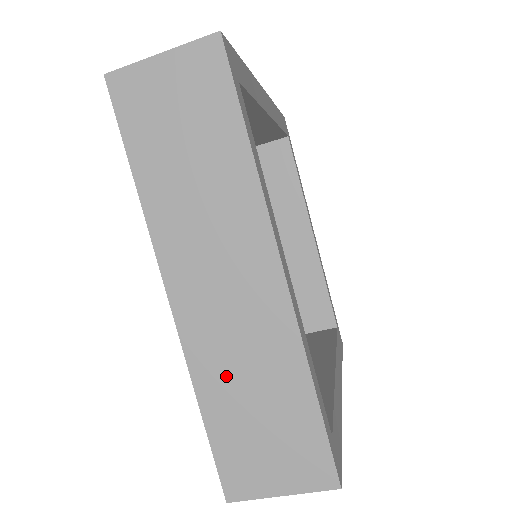
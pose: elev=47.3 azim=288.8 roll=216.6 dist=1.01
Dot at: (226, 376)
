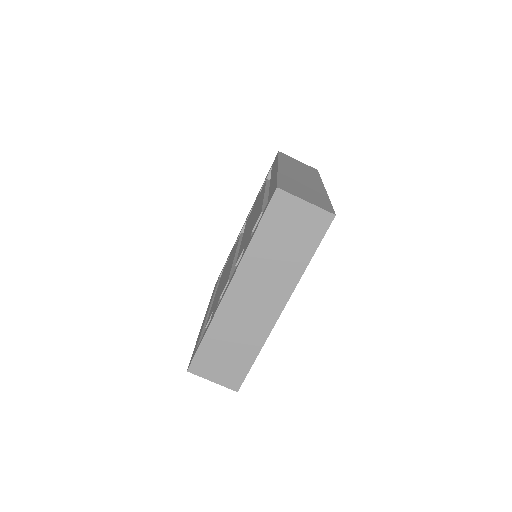
Dot at: (227, 330)
